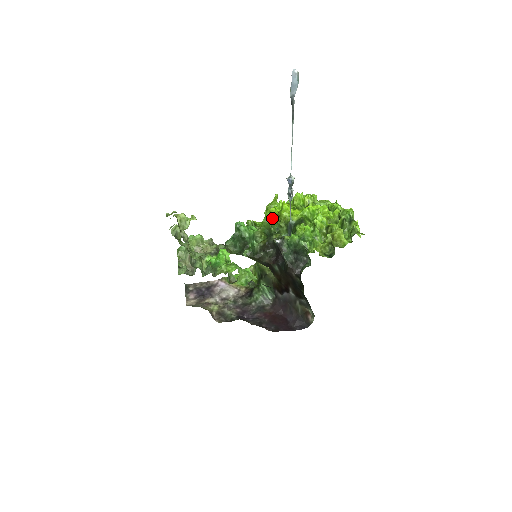
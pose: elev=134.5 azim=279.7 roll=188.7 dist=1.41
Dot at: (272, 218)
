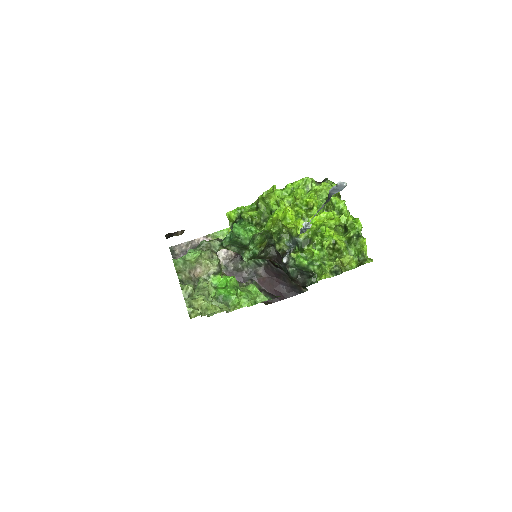
Dot at: (273, 223)
